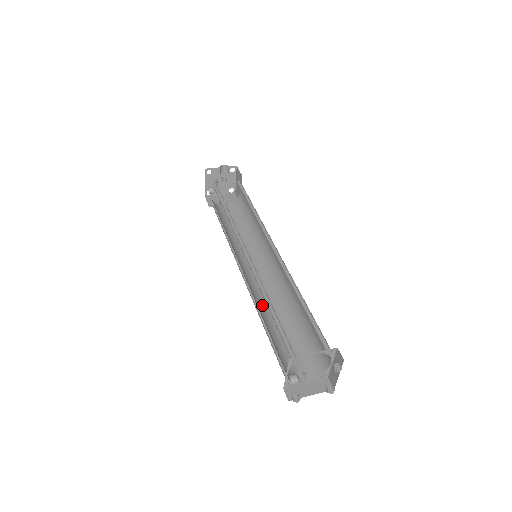
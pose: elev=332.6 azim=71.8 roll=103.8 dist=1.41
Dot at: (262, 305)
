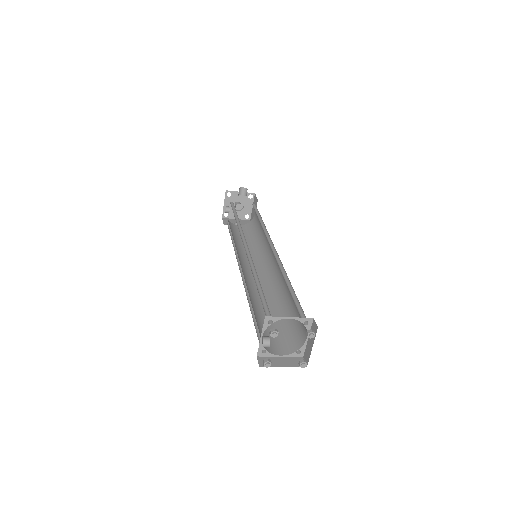
Dot at: (253, 294)
